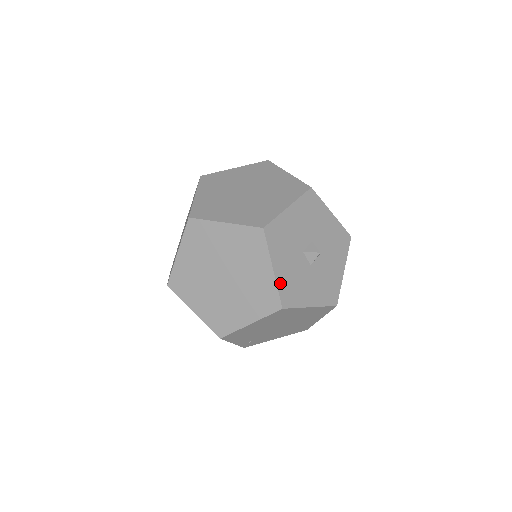
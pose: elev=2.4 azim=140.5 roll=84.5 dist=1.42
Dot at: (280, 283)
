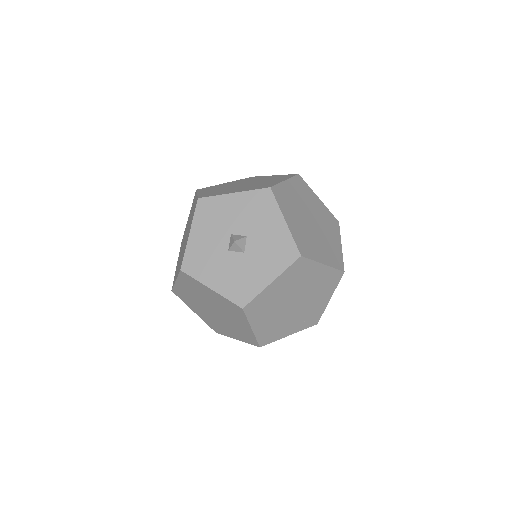
Dot at: (225, 293)
